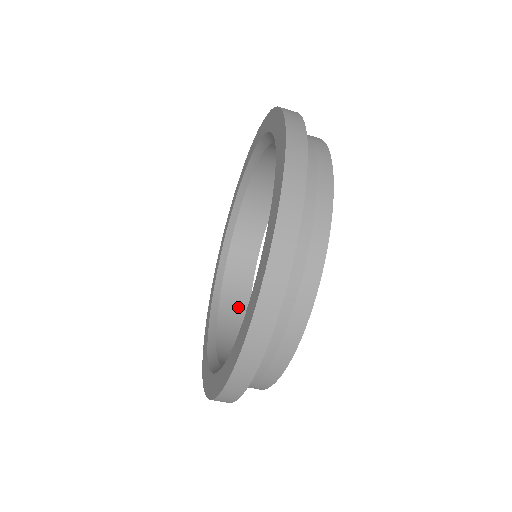
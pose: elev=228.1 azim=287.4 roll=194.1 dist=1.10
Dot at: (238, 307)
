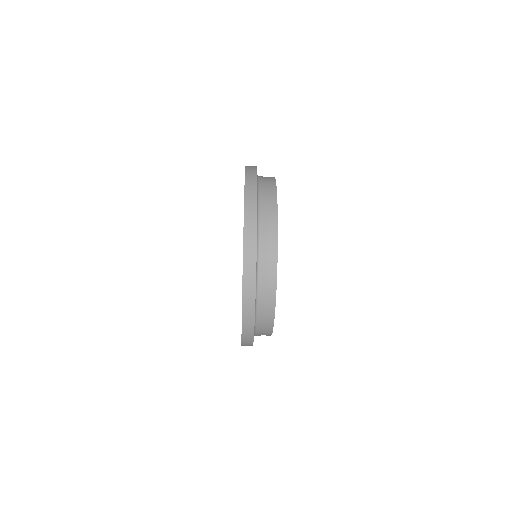
Dot at: occluded
